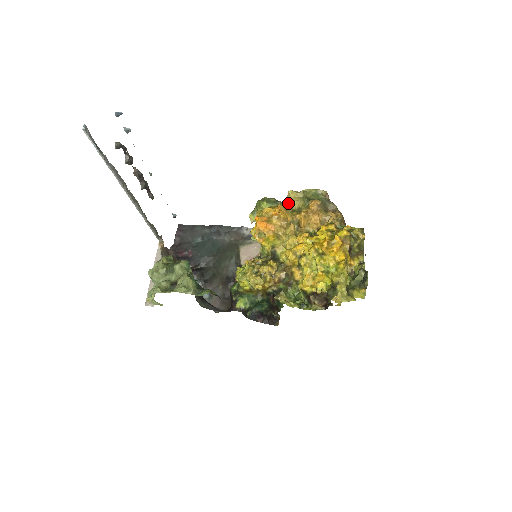
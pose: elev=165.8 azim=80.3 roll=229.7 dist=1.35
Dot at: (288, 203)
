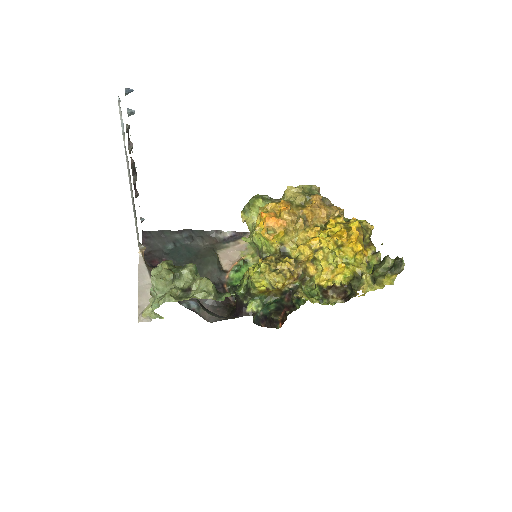
Dot at: (287, 199)
